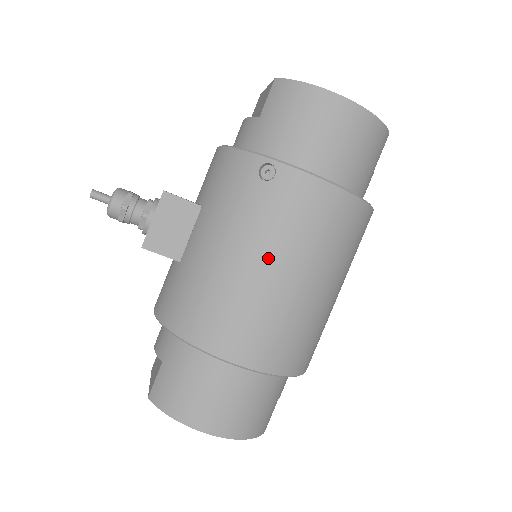
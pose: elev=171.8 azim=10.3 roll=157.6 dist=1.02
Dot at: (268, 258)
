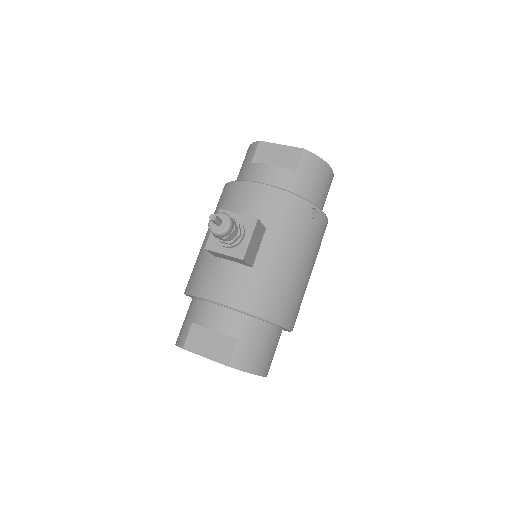
Dot at: (309, 264)
